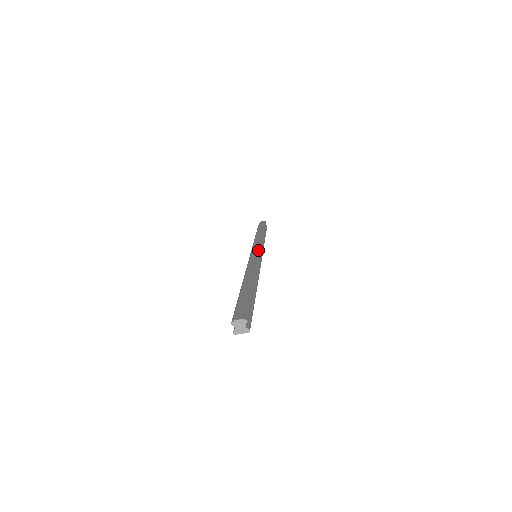
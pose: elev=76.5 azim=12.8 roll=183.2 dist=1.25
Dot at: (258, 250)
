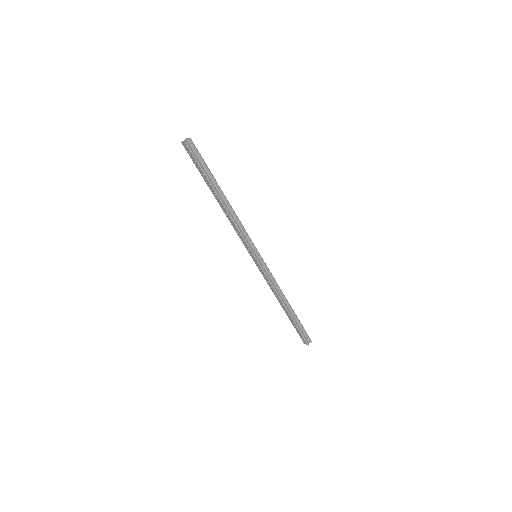
Dot at: occluded
